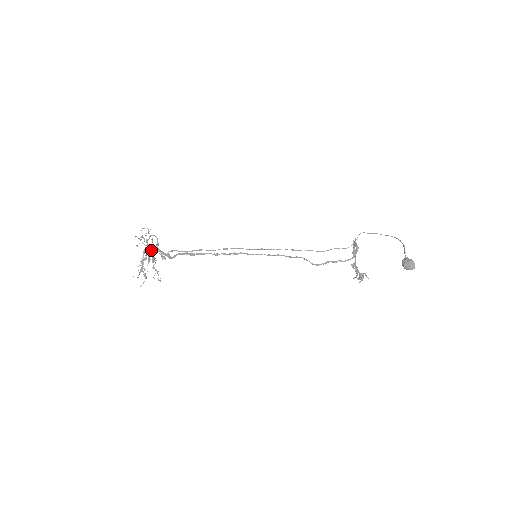
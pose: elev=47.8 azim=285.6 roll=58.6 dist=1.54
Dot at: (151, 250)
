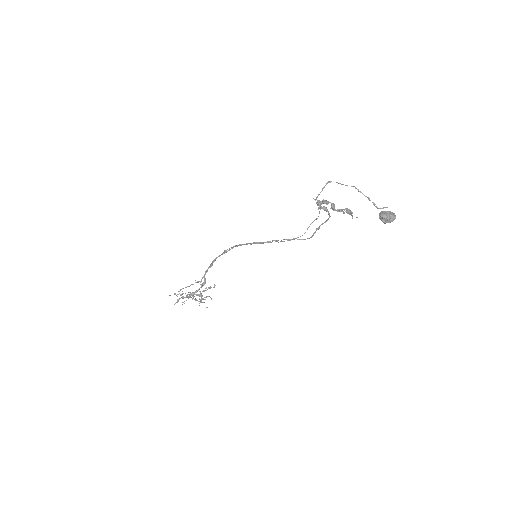
Dot at: occluded
